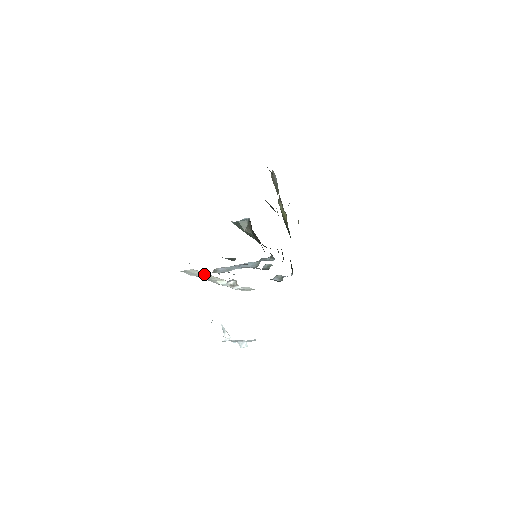
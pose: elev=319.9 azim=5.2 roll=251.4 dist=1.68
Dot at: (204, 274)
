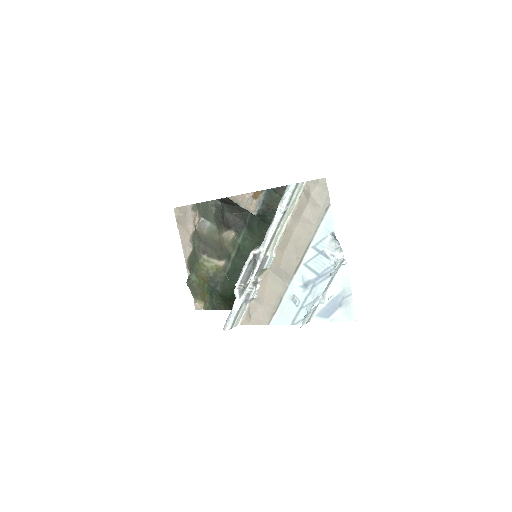
Dot at: (290, 210)
